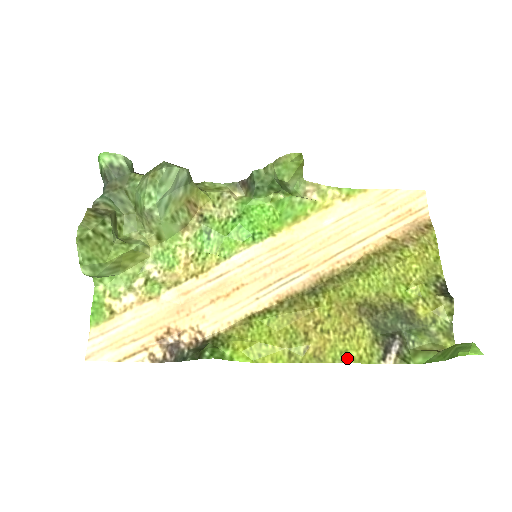
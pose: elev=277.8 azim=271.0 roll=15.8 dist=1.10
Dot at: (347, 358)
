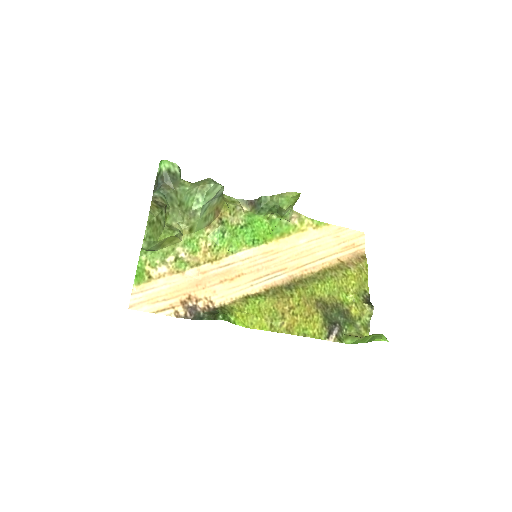
Dot at: (306, 334)
